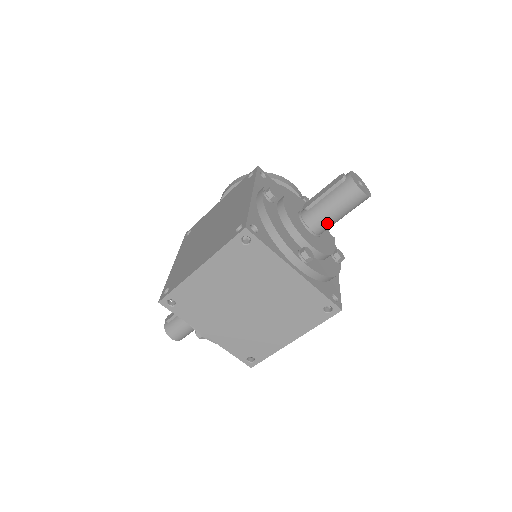
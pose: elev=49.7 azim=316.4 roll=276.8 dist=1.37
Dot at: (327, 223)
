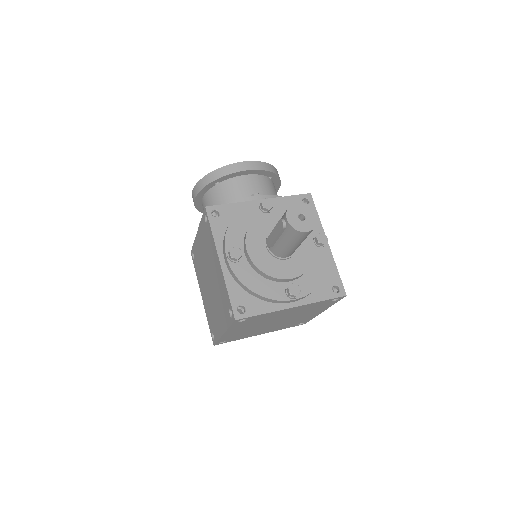
Dot at: (294, 250)
